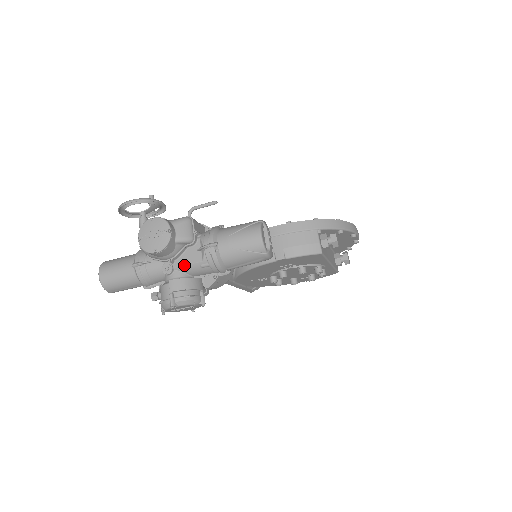
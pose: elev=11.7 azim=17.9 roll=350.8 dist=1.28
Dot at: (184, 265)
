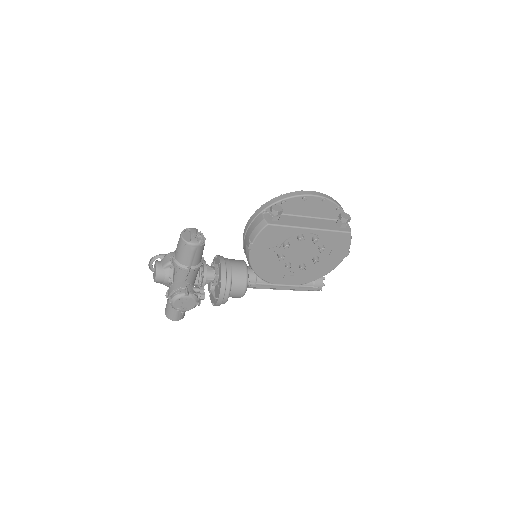
Dot at: (174, 279)
